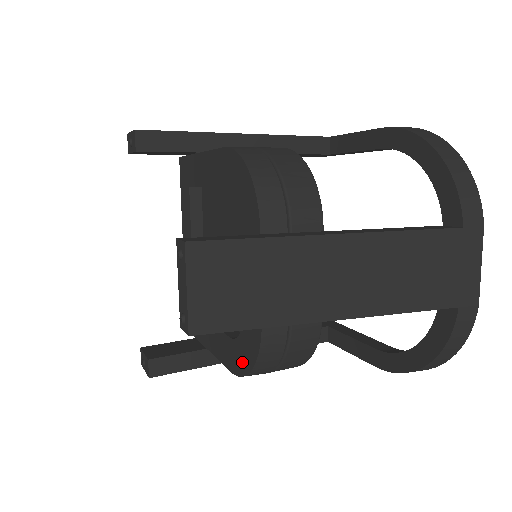
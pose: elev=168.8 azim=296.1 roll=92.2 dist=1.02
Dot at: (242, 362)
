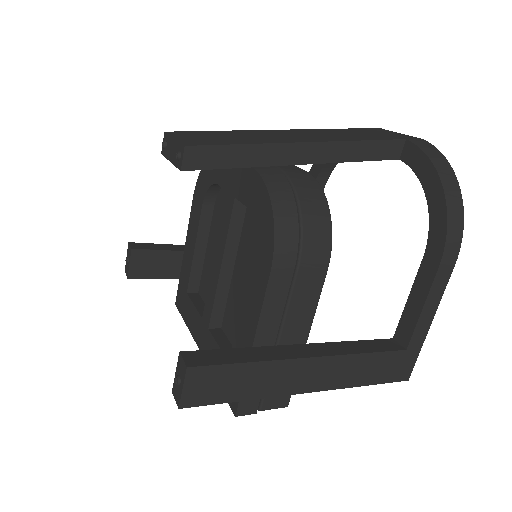
Dot at: (266, 231)
